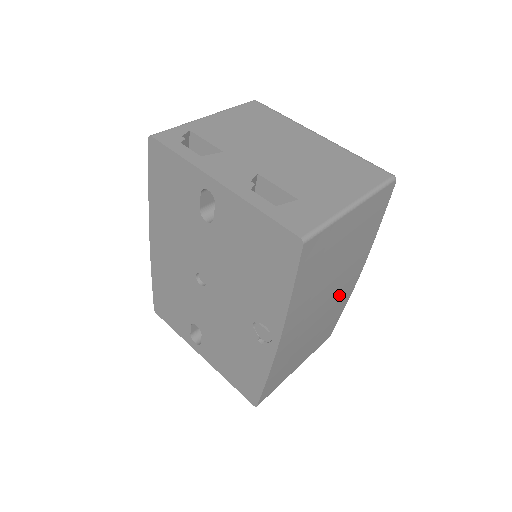
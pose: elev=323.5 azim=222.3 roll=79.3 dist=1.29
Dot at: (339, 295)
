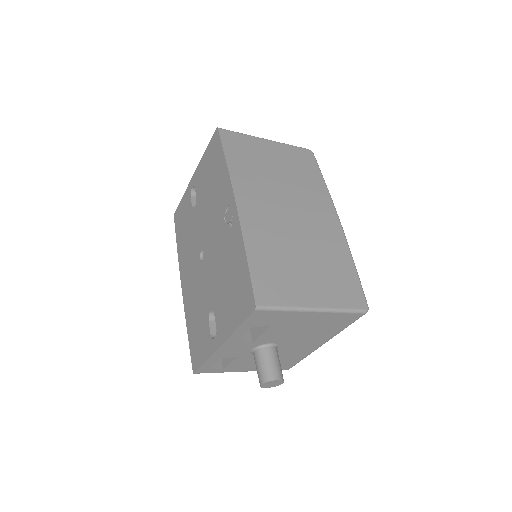
Dot at: (315, 221)
